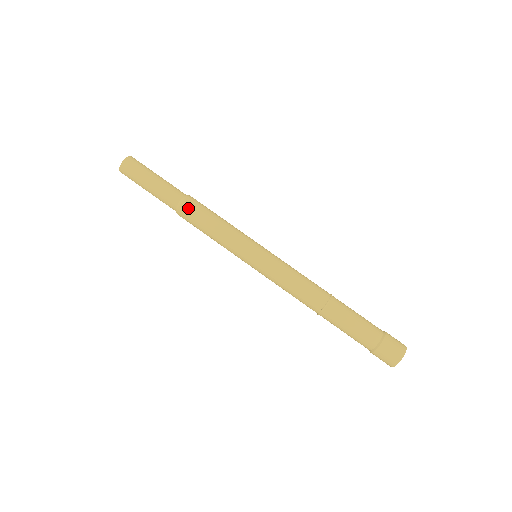
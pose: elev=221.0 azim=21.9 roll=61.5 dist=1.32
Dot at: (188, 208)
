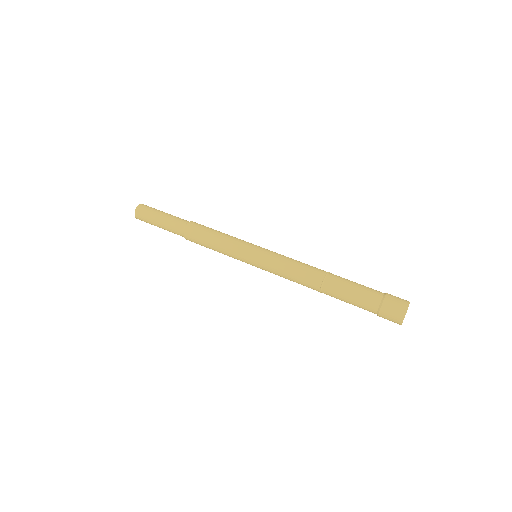
Dot at: (190, 236)
